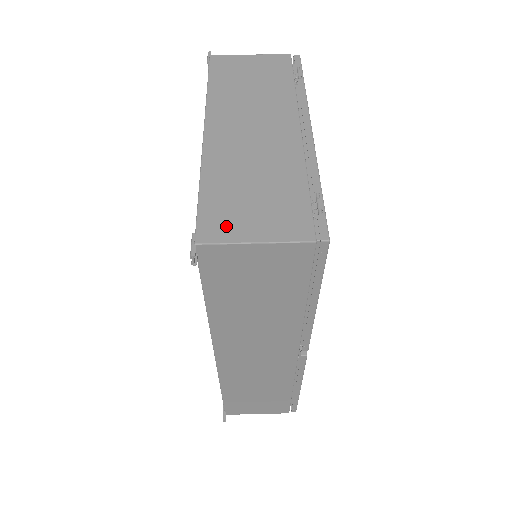
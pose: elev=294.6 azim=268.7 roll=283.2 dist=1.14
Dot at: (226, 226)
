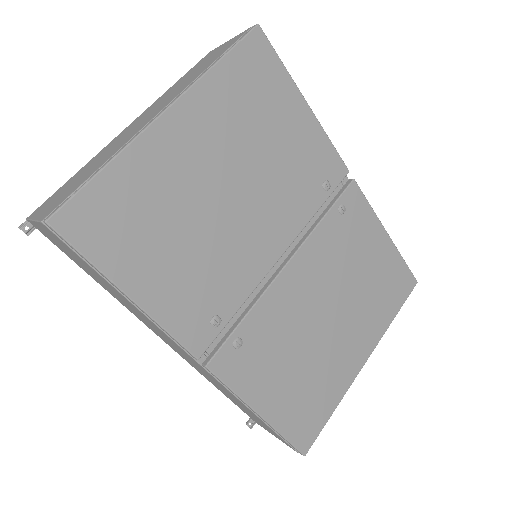
Dot at: (43, 206)
